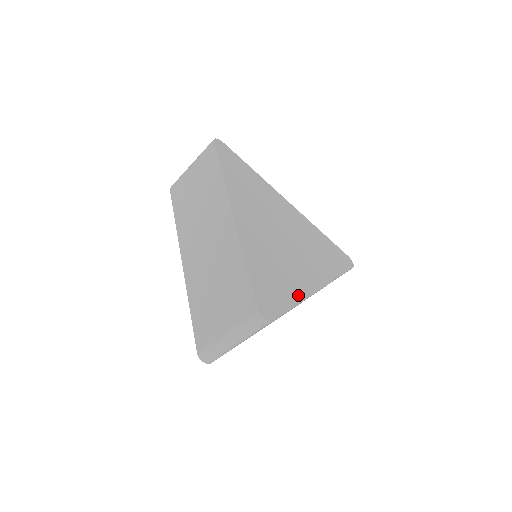
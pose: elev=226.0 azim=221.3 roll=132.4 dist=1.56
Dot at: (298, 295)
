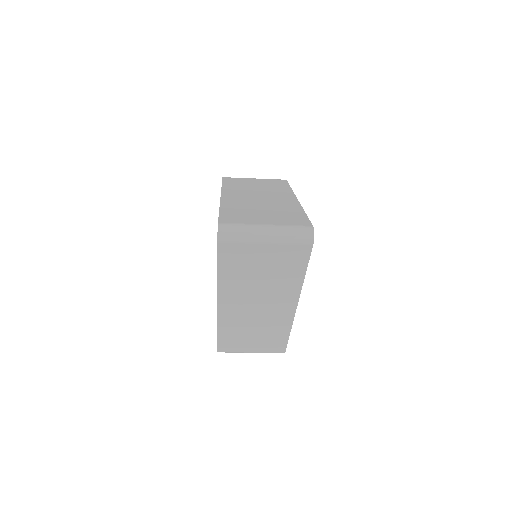
Dot at: occluded
